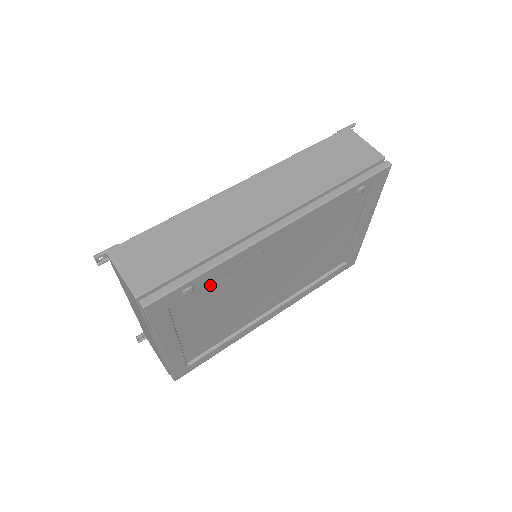
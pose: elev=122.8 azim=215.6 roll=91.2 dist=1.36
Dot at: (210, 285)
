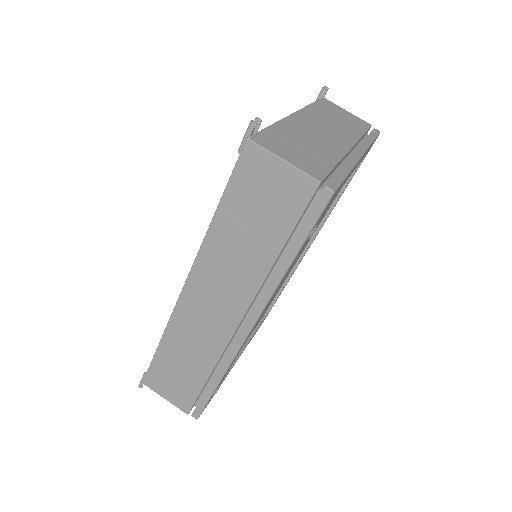
Dot at: occluded
